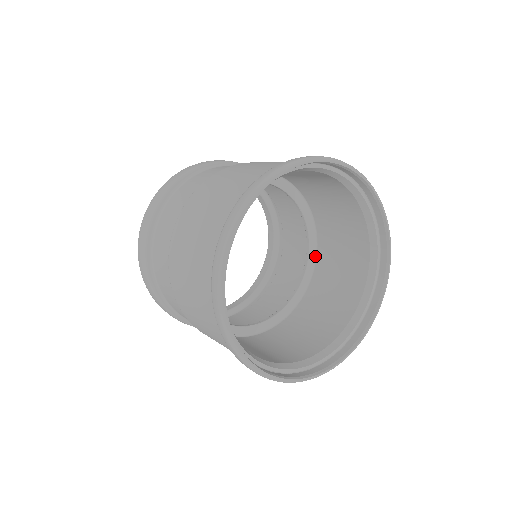
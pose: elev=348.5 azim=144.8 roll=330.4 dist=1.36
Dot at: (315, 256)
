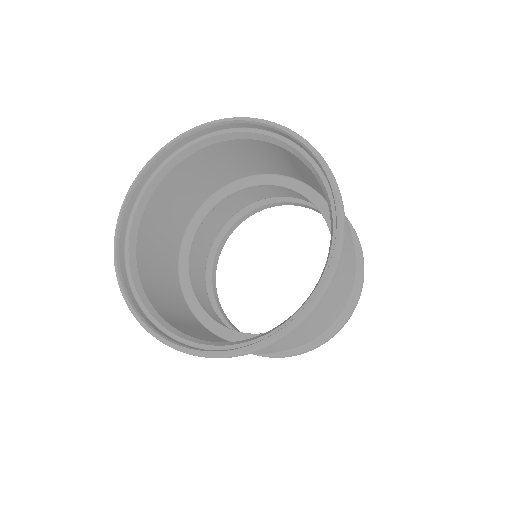
Dot at: occluded
